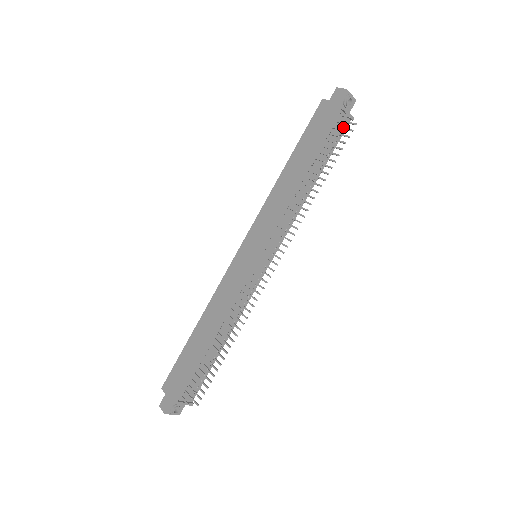
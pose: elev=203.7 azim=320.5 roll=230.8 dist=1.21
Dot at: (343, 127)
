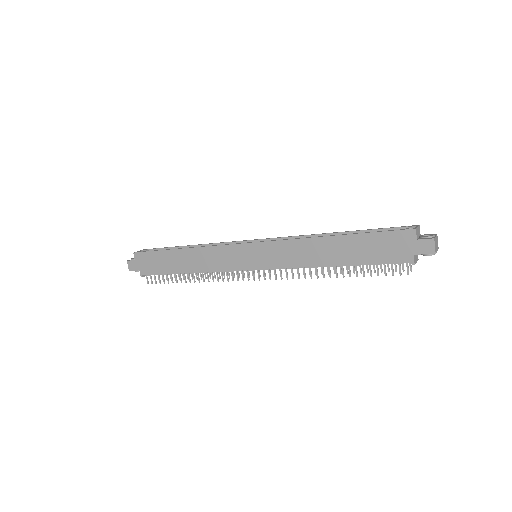
Dot at: occluded
